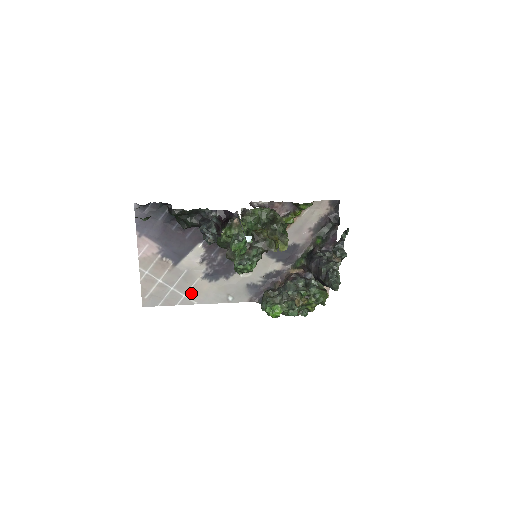
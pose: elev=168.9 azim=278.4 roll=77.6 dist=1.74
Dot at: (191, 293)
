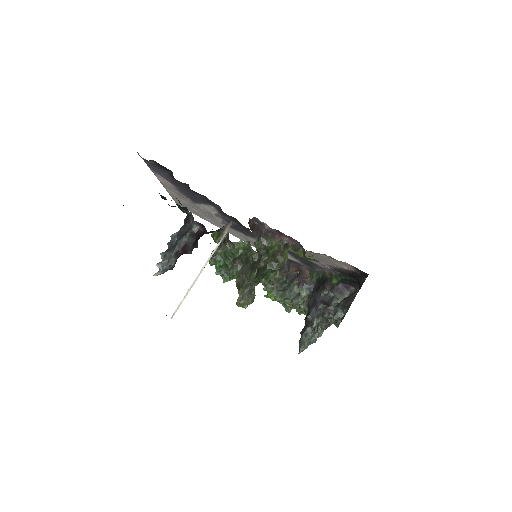
Dot at: (215, 222)
